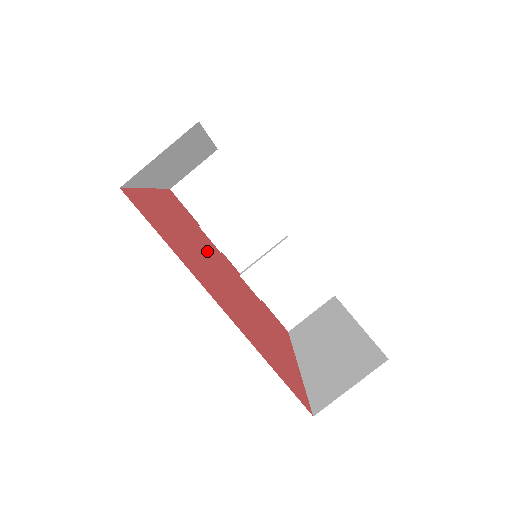
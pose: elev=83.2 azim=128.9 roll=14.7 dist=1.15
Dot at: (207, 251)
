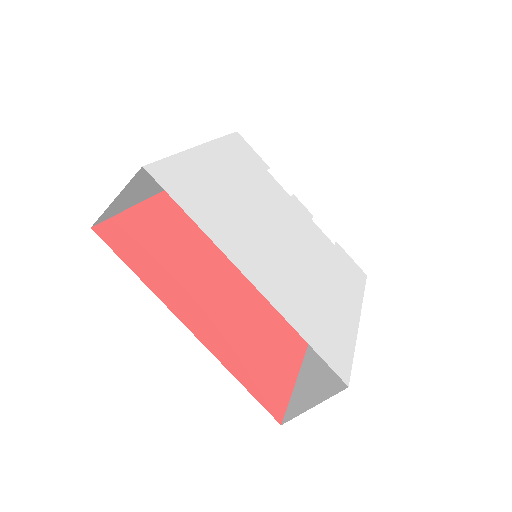
Dot at: (217, 247)
